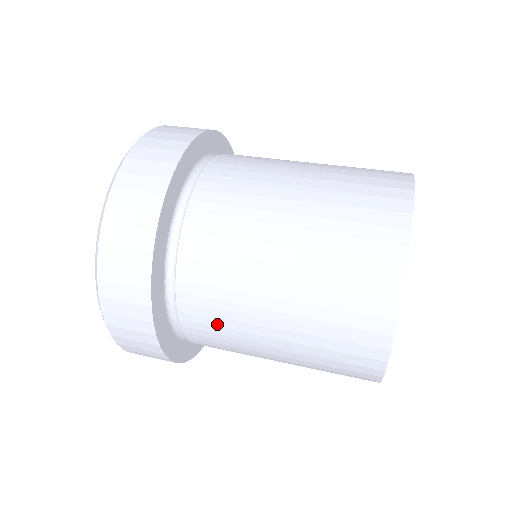
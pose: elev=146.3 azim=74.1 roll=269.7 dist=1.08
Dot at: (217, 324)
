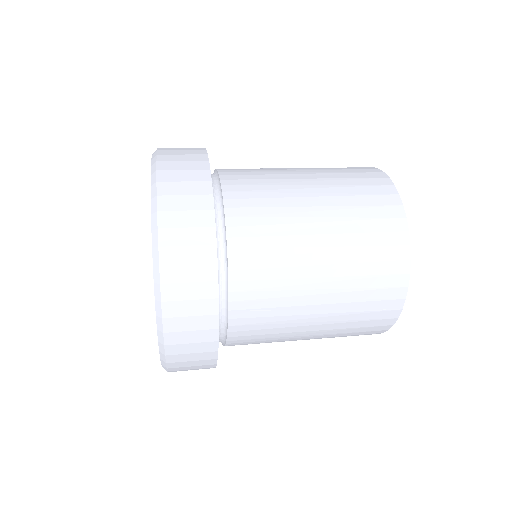
Dot at: (263, 333)
